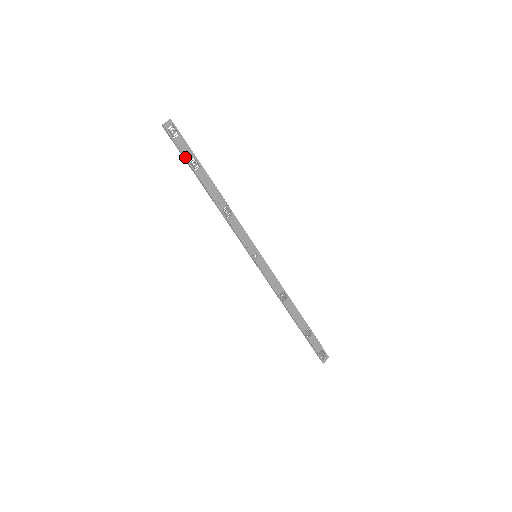
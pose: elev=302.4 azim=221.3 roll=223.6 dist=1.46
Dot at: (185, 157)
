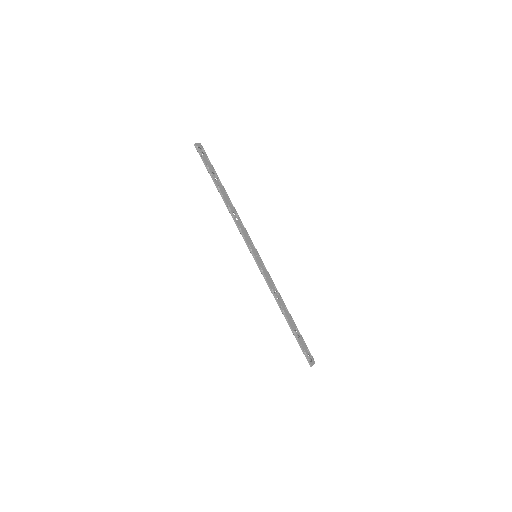
Dot at: (209, 169)
